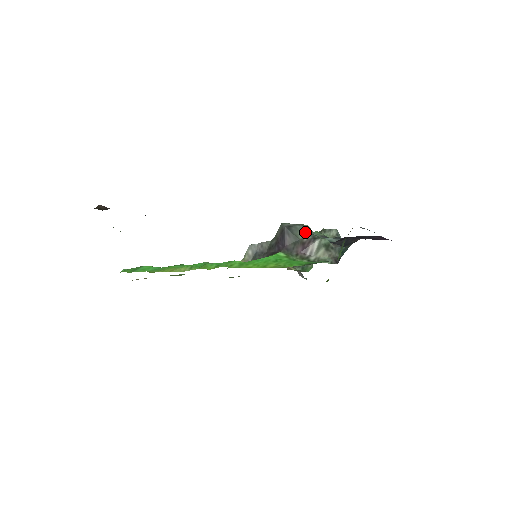
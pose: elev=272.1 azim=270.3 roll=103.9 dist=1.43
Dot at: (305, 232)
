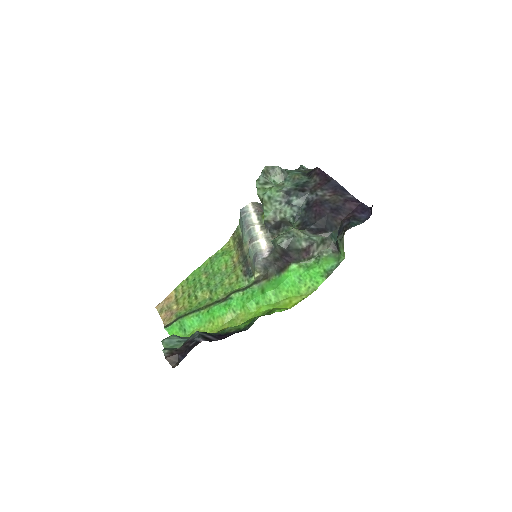
Dot at: (300, 241)
